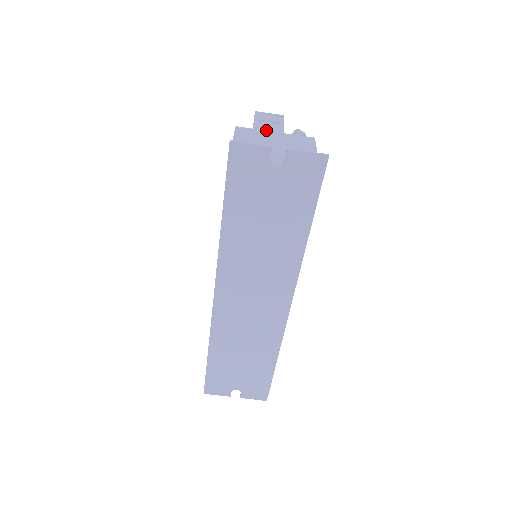
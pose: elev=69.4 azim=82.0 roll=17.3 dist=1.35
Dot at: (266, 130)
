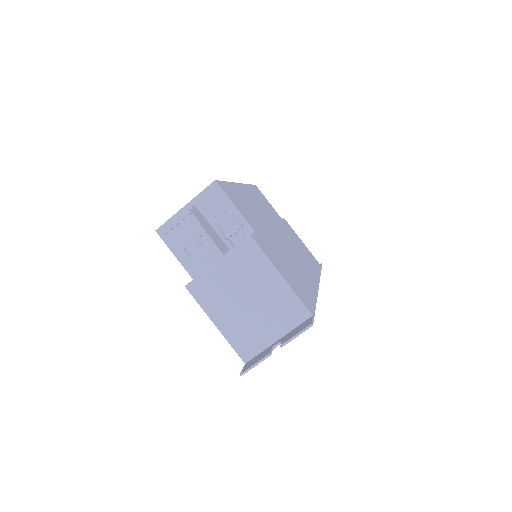
Dot at: (208, 267)
